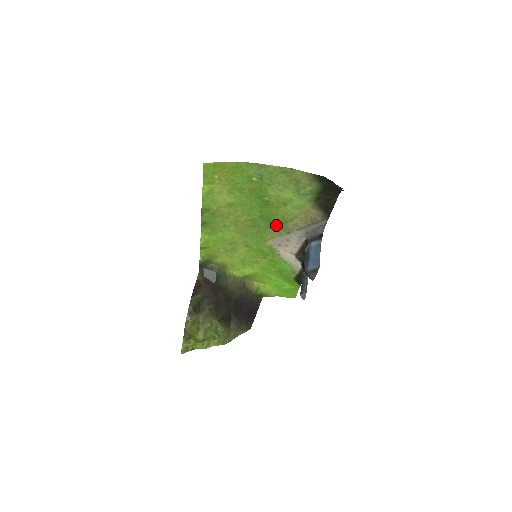
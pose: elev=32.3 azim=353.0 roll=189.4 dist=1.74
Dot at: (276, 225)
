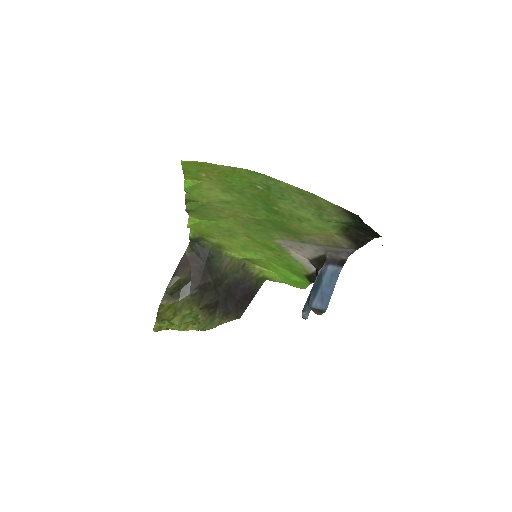
Dot at: (287, 231)
